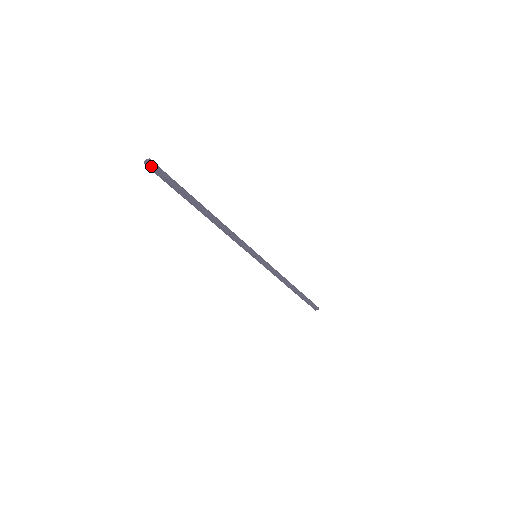
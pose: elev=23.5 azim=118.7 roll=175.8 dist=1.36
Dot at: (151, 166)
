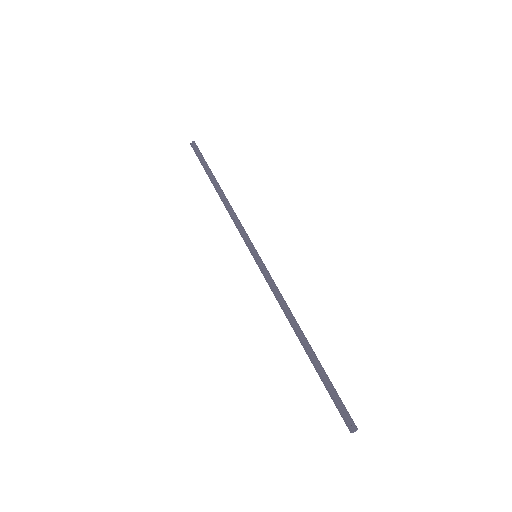
Dot at: (193, 144)
